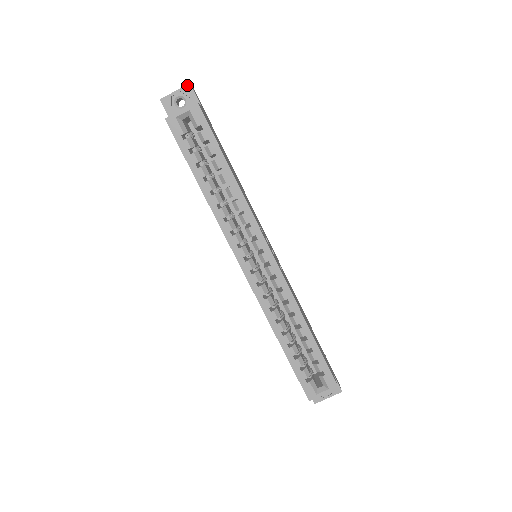
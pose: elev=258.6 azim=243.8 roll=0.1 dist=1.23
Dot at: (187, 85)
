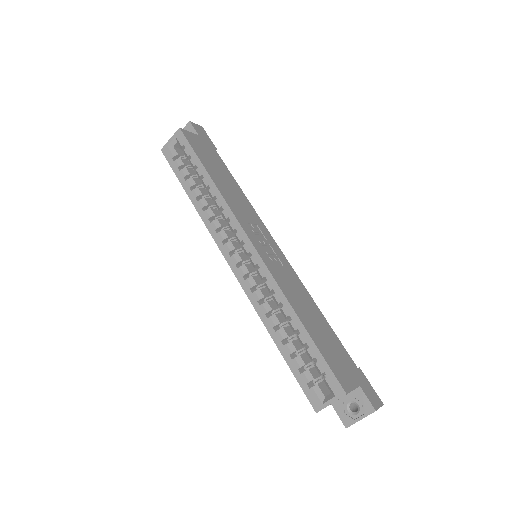
Dot at: (188, 123)
